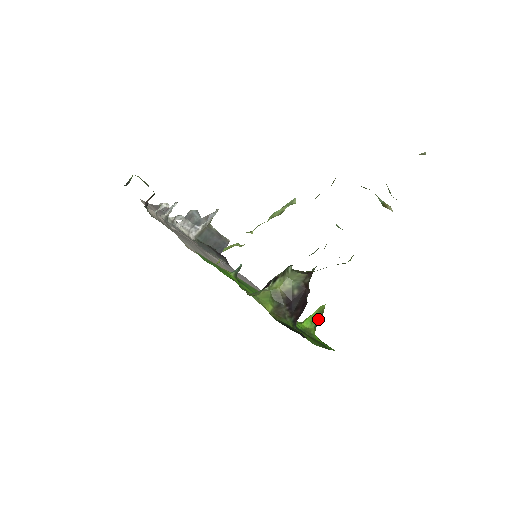
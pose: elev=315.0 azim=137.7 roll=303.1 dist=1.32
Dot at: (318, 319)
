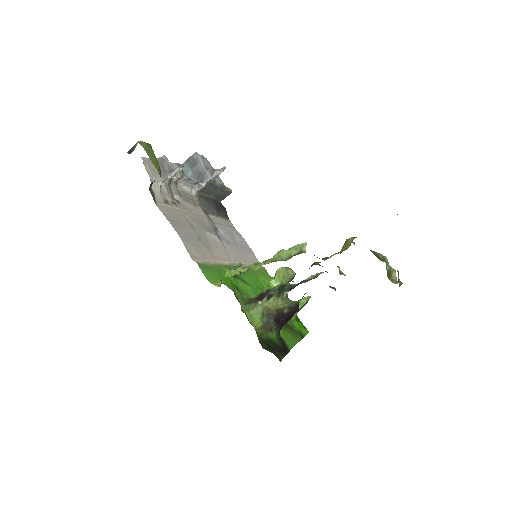
Dot at: (301, 308)
